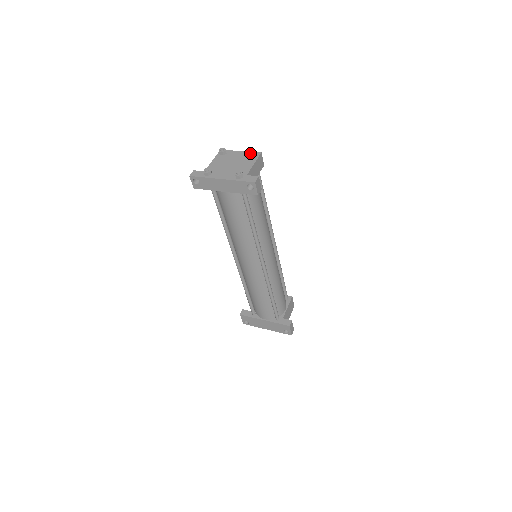
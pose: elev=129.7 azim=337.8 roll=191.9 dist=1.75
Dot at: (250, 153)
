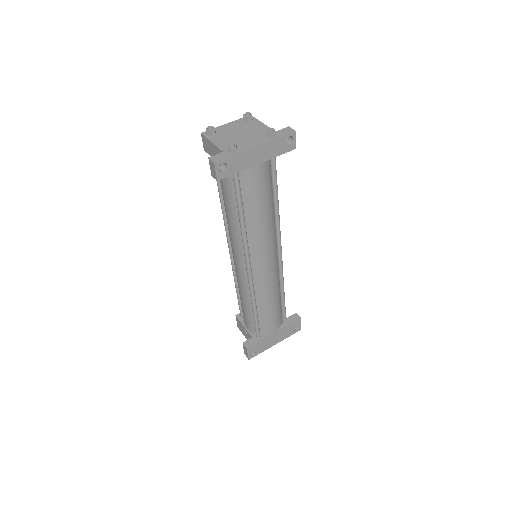
Dot at: (247, 116)
